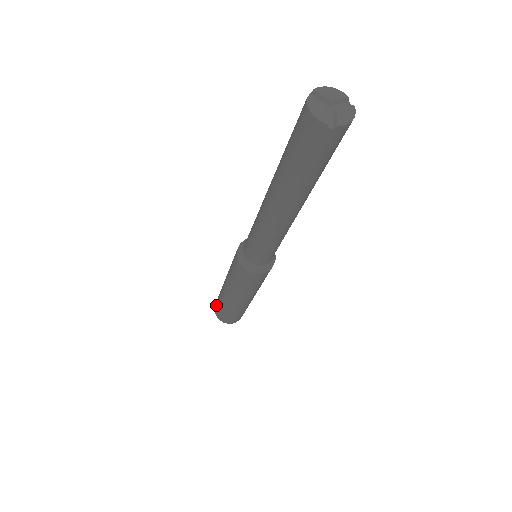
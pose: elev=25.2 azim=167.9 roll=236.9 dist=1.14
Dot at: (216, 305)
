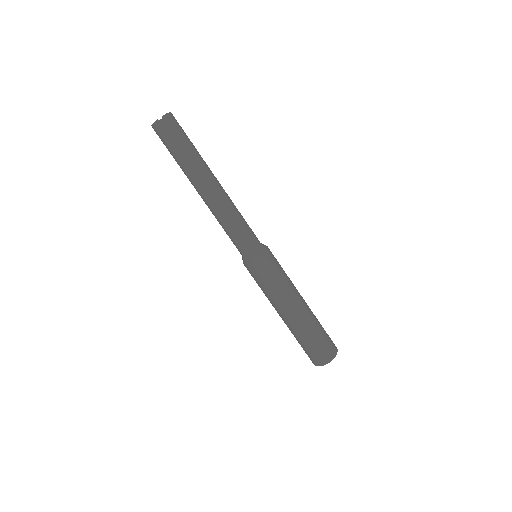
Dot at: occluded
